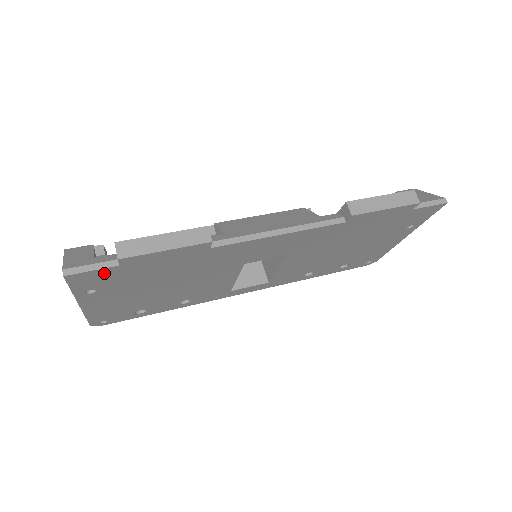
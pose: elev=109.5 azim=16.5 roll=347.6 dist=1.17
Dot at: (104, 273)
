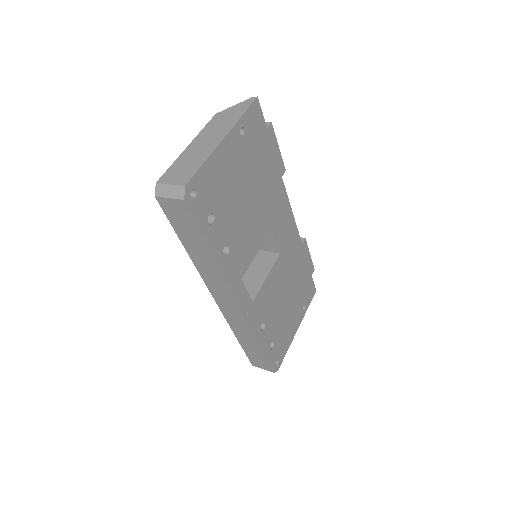
Dot at: (260, 124)
